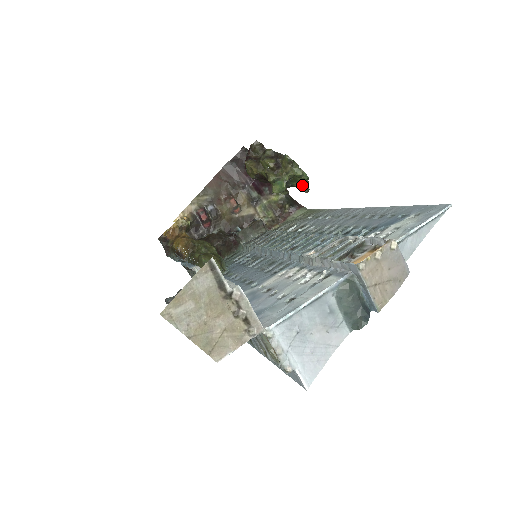
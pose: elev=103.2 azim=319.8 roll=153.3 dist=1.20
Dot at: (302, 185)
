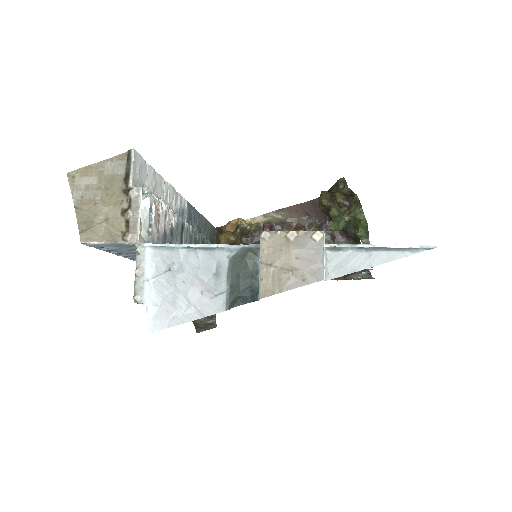
Dot at: (361, 234)
